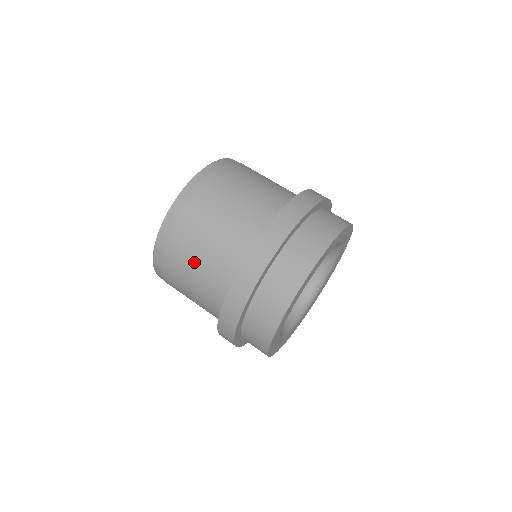
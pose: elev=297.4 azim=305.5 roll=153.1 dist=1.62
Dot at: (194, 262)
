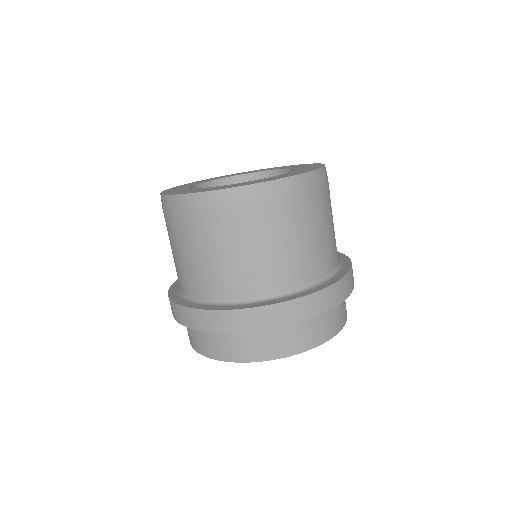
Dot at: (253, 246)
